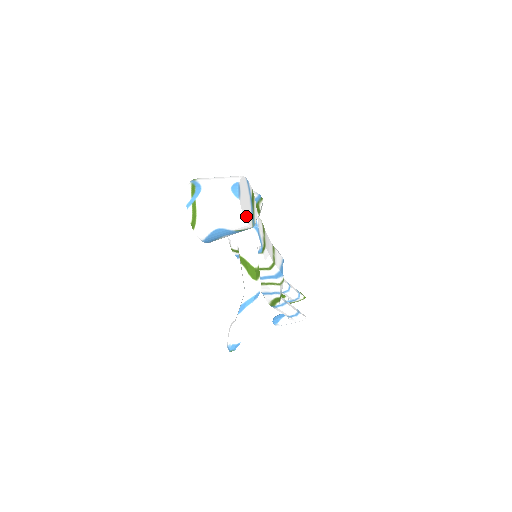
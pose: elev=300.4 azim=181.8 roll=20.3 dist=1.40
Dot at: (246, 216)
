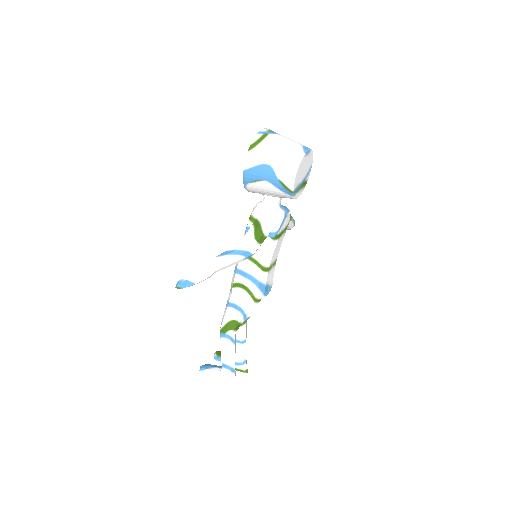
Dot at: (298, 174)
